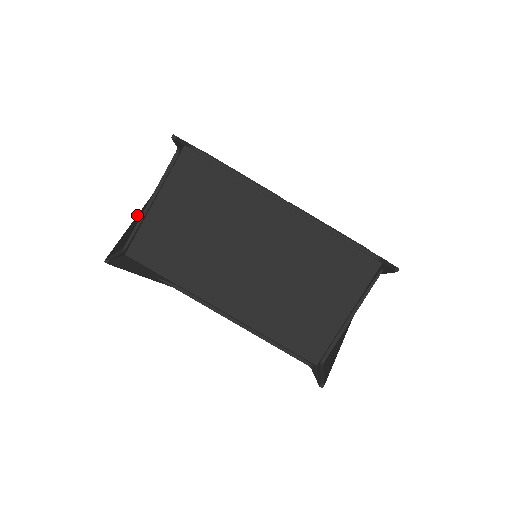
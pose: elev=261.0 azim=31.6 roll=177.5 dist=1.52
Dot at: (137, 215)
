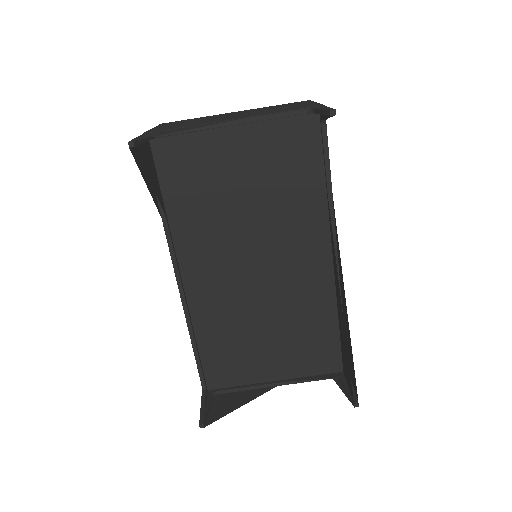
Dot at: (206, 125)
